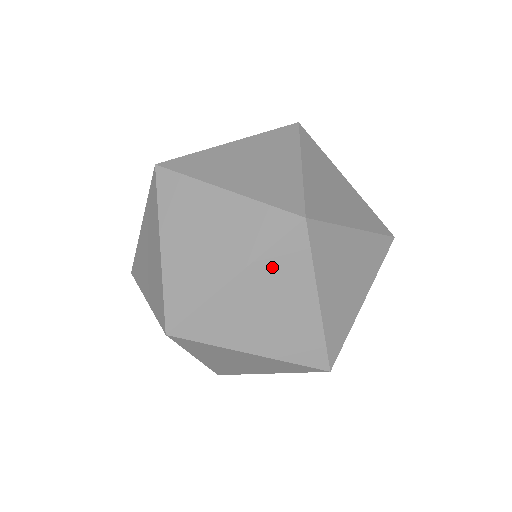
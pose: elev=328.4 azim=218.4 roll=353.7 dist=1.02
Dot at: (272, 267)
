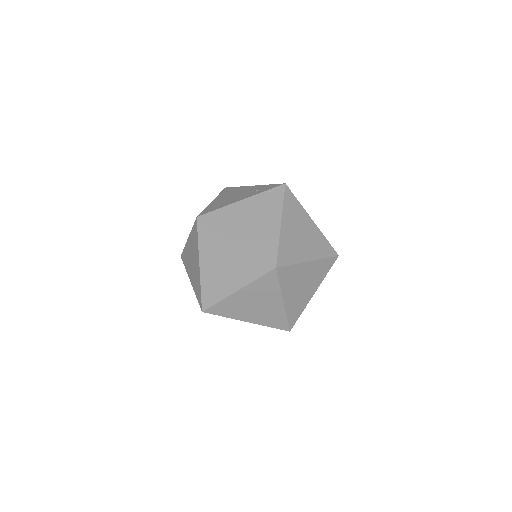
Dot at: (319, 267)
